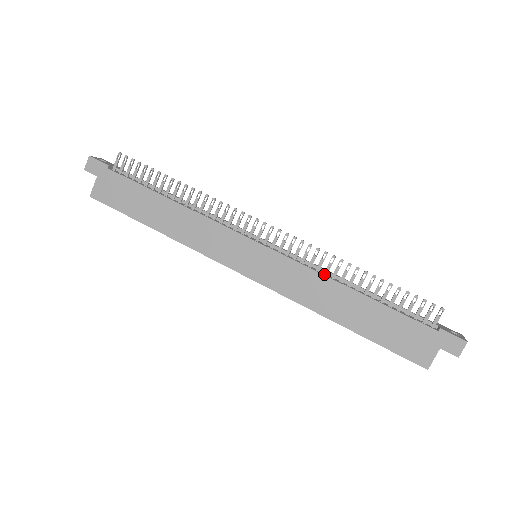
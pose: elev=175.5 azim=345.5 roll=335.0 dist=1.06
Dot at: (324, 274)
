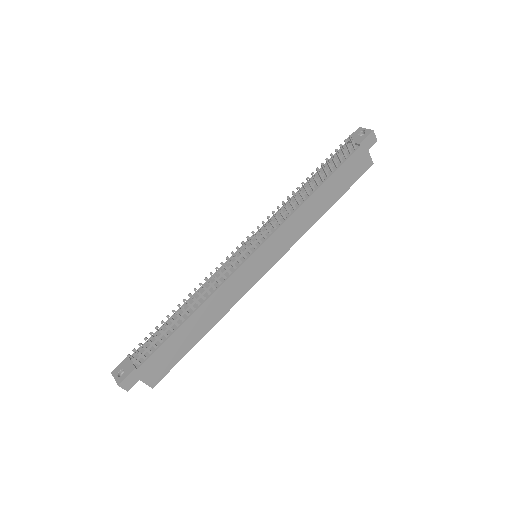
Dot at: (295, 210)
